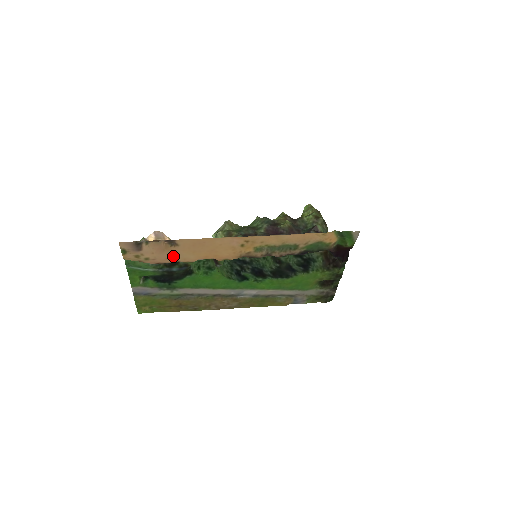
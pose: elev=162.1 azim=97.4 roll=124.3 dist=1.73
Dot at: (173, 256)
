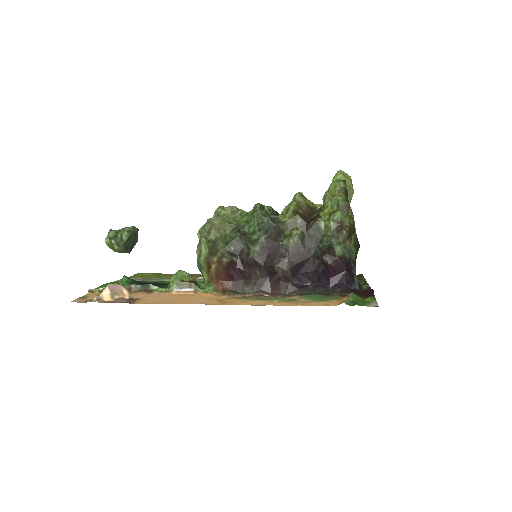
Dot at: (141, 296)
